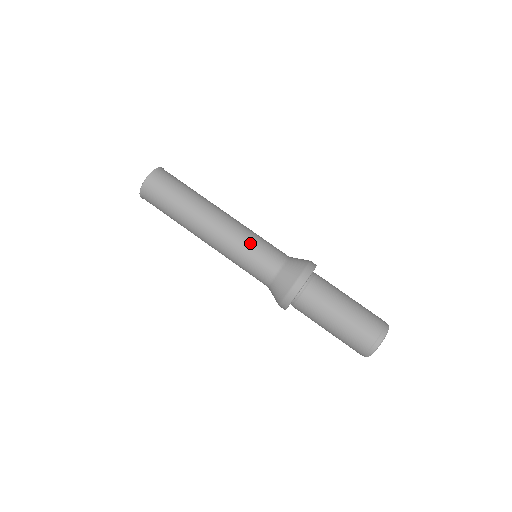
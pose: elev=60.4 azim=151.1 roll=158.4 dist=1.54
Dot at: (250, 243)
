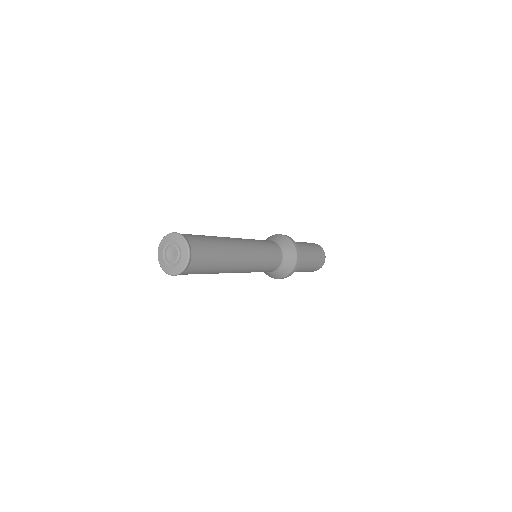
Dot at: (264, 260)
